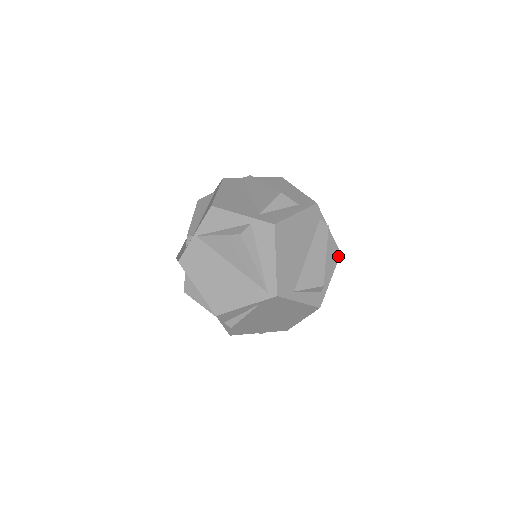
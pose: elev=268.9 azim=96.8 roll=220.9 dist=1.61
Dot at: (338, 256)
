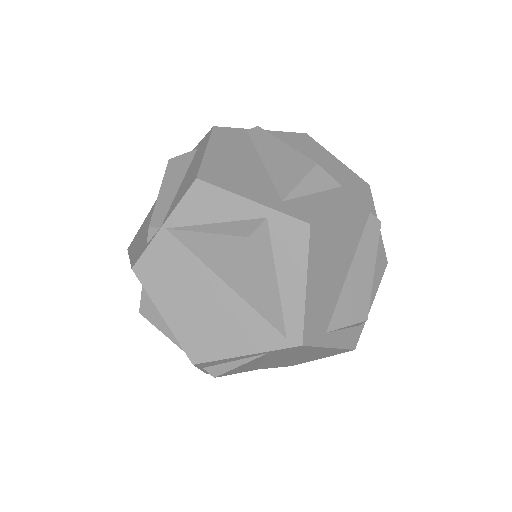
Dot at: (384, 267)
